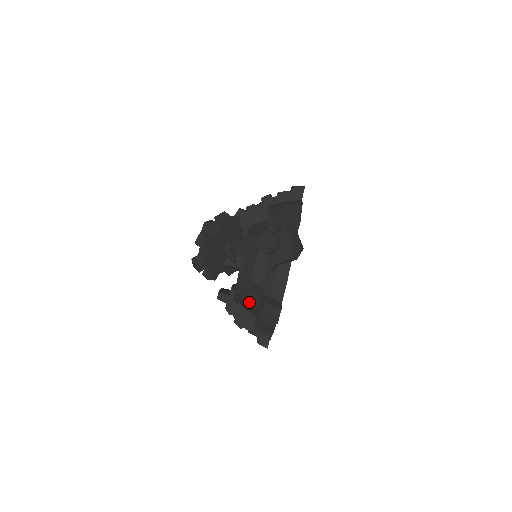
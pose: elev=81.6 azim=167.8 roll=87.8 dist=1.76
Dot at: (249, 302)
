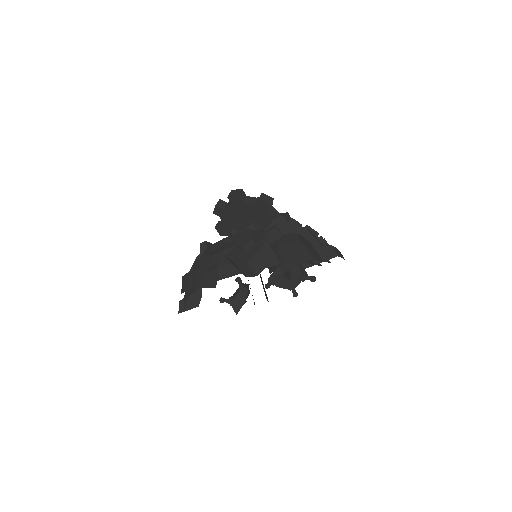
Dot at: (195, 262)
